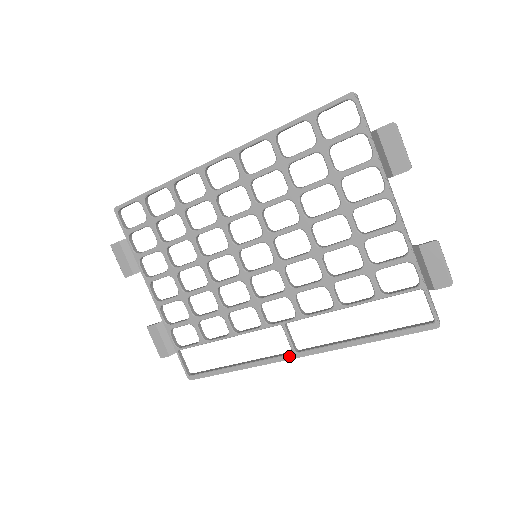
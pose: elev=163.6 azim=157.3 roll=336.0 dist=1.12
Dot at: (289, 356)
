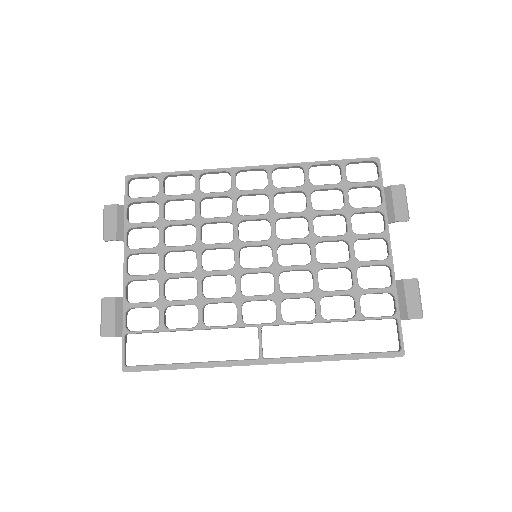
Dot at: (255, 361)
